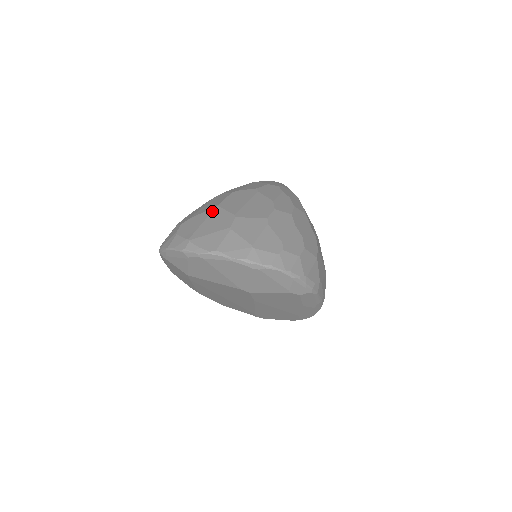
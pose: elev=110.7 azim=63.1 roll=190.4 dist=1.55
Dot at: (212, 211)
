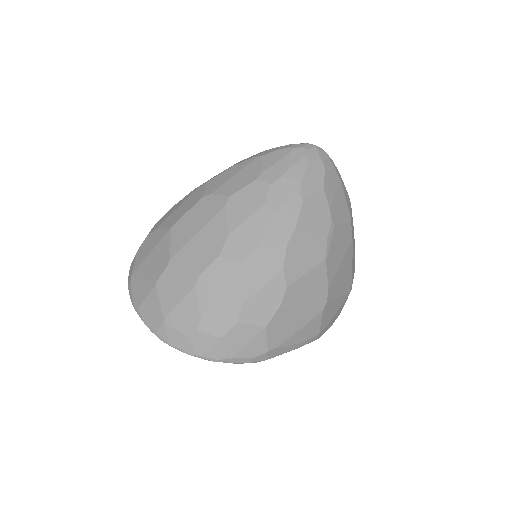
Dot at: (163, 236)
